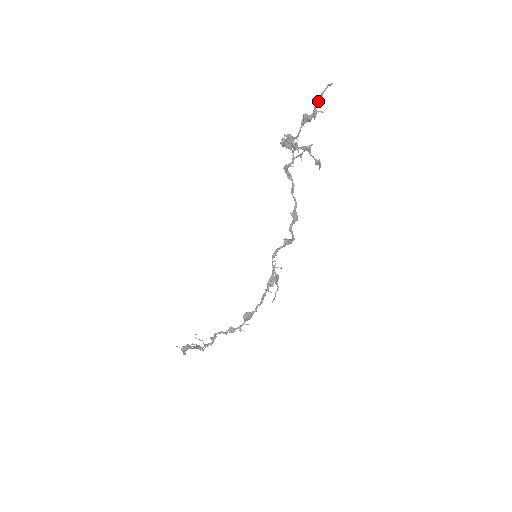
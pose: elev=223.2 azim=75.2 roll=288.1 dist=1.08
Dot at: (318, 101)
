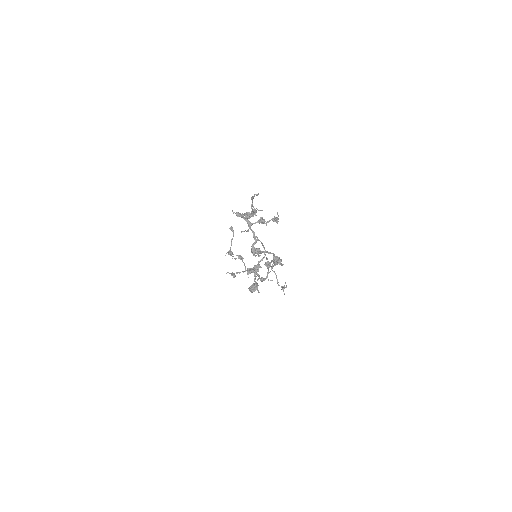
Dot at: occluded
